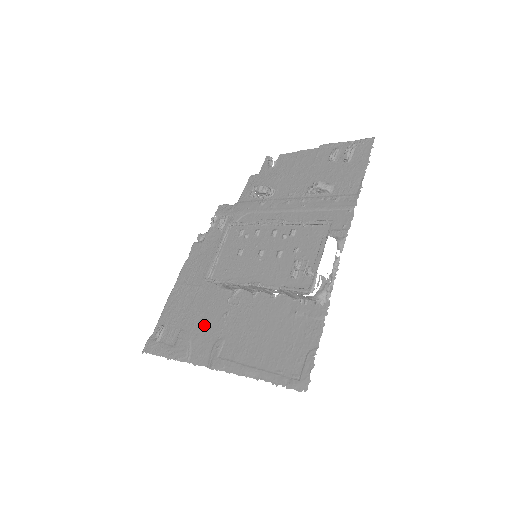
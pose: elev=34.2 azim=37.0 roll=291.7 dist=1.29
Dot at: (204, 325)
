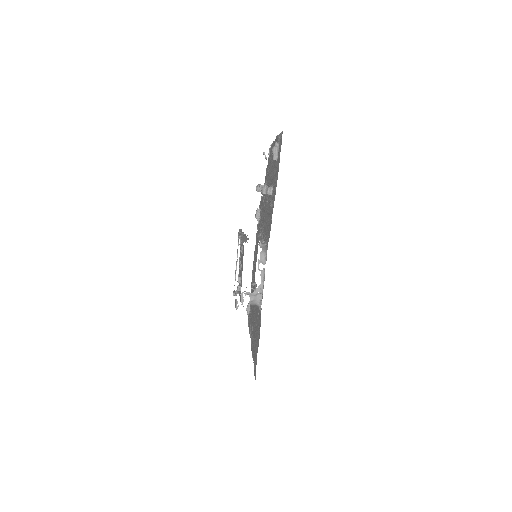
Dot at: (252, 309)
